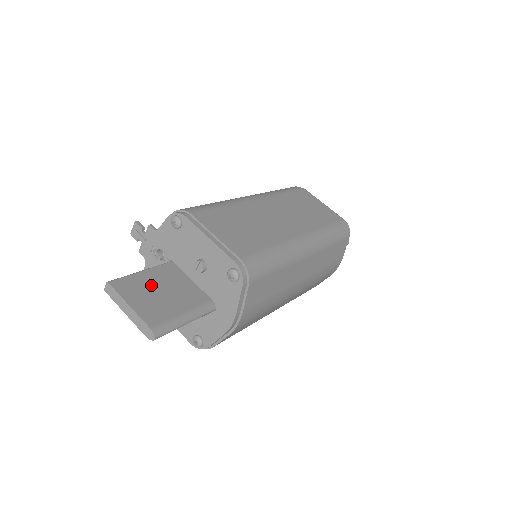
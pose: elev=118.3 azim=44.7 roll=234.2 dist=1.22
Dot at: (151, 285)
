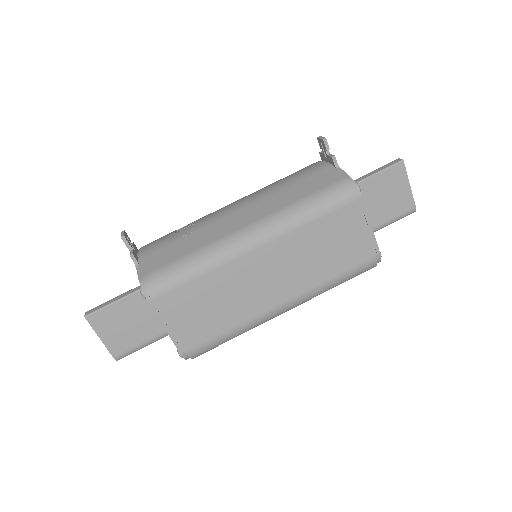
Dot at: (123, 317)
